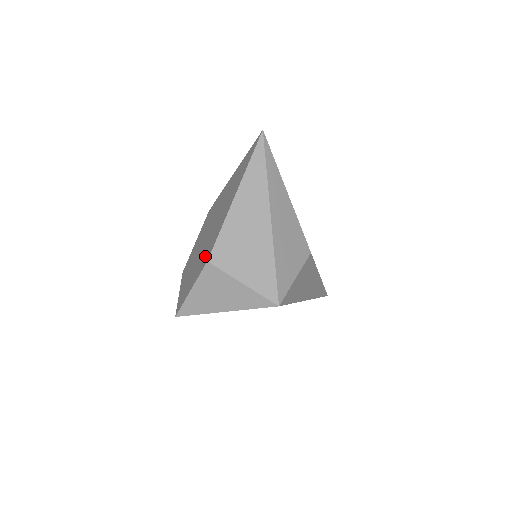
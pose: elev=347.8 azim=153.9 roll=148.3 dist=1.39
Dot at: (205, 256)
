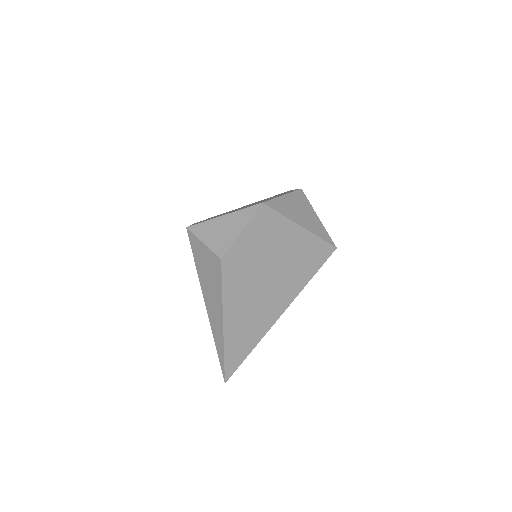
Dot at: occluded
